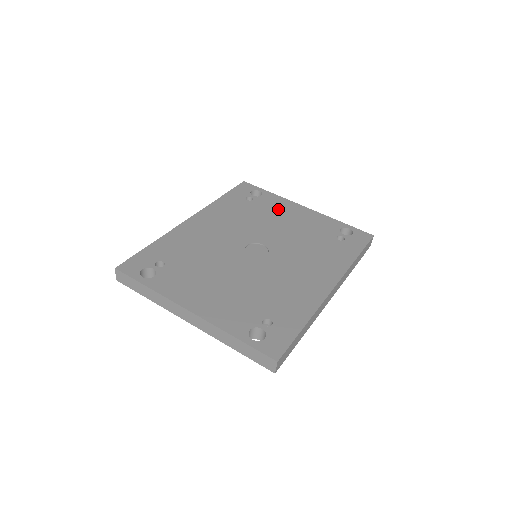
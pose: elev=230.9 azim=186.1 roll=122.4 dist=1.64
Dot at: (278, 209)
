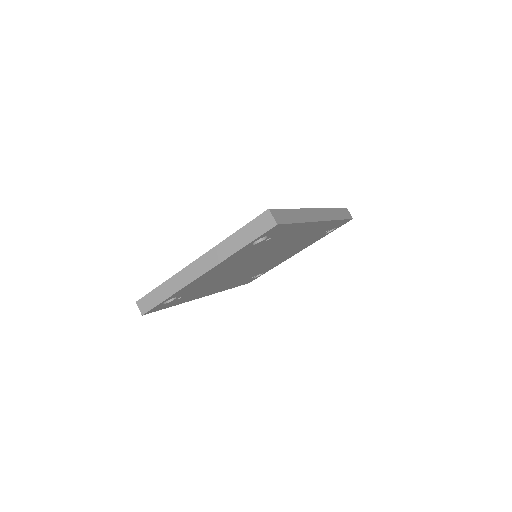
Dot at: occluded
